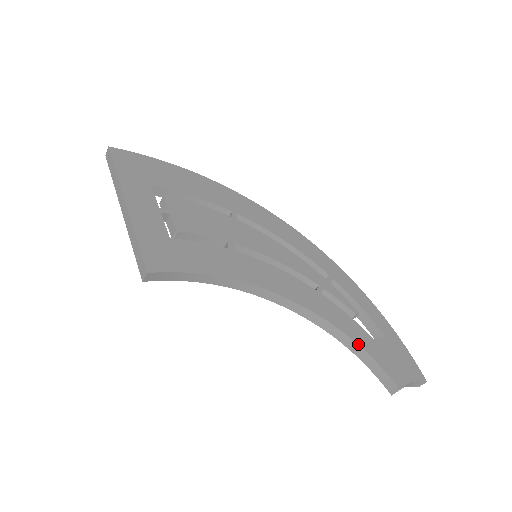
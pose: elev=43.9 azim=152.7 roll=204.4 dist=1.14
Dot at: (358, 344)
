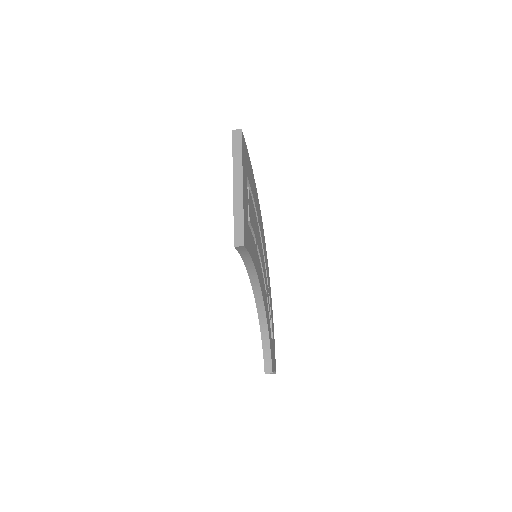
Dot at: (269, 338)
